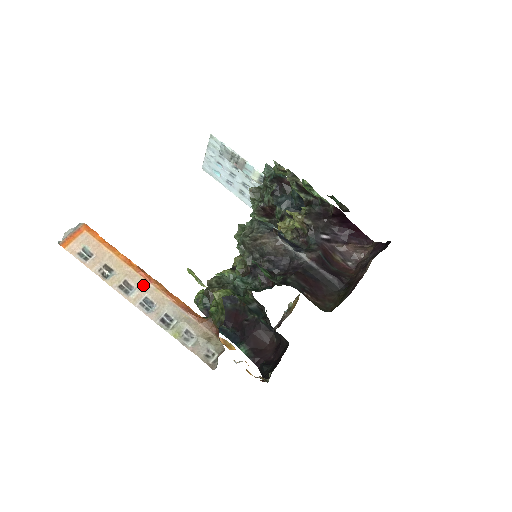
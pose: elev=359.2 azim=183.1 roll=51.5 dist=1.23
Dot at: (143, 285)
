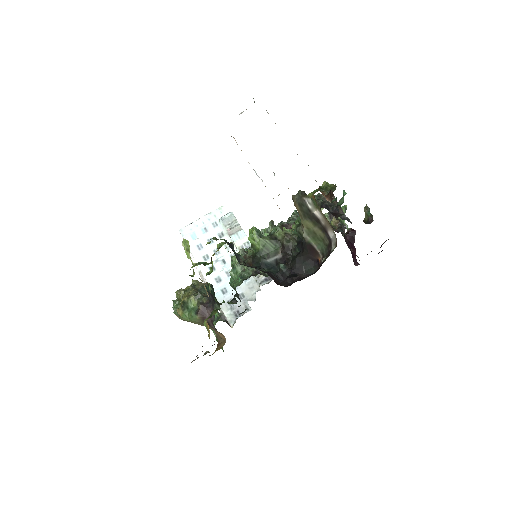
Dot at: occluded
